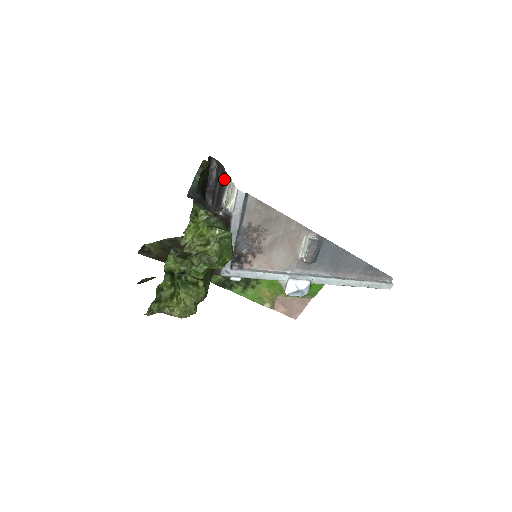
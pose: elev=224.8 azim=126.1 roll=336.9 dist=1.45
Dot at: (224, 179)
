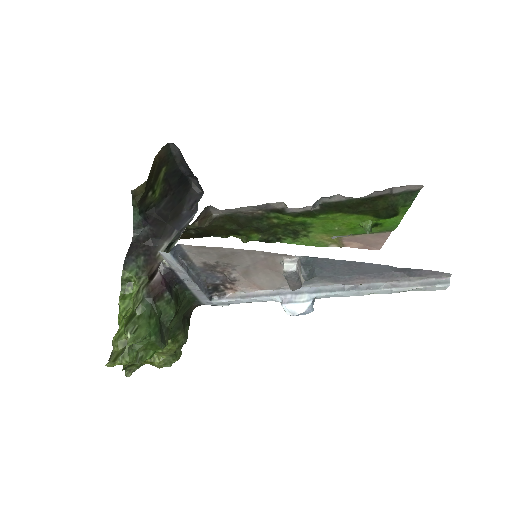
Dot at: occluded
